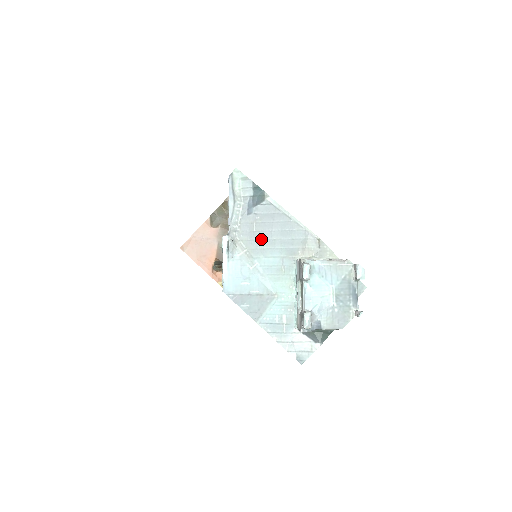
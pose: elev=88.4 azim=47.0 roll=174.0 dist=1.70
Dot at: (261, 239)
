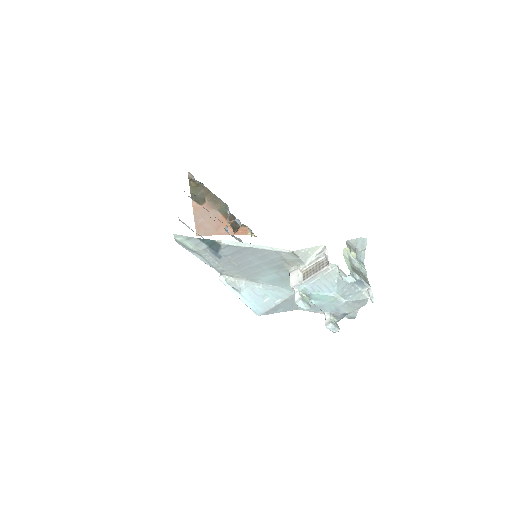
Dot at: (247, 268)
